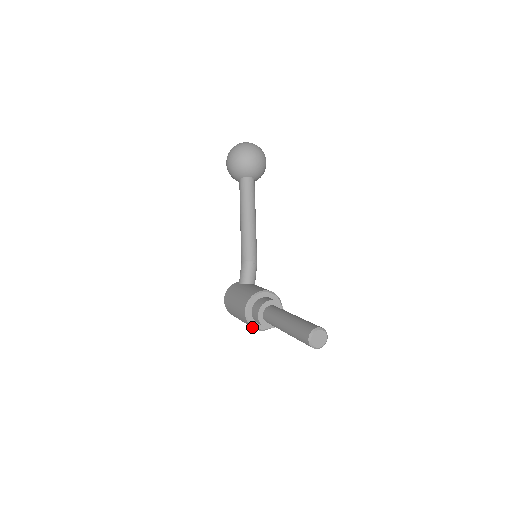
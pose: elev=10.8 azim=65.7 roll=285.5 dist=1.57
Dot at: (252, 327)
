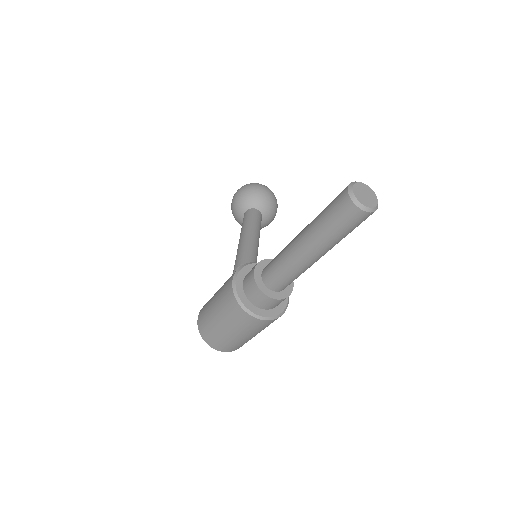
Dot at: (240, 304)
